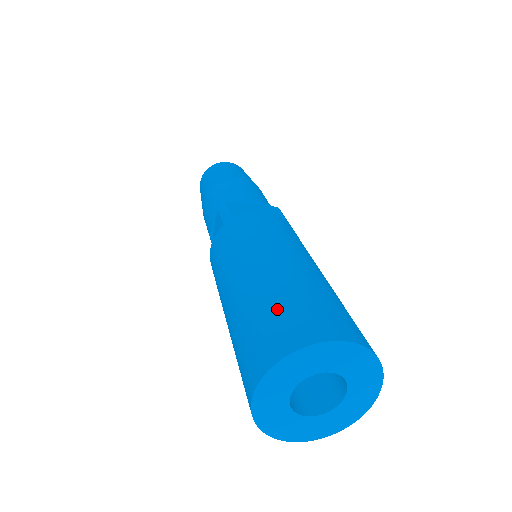
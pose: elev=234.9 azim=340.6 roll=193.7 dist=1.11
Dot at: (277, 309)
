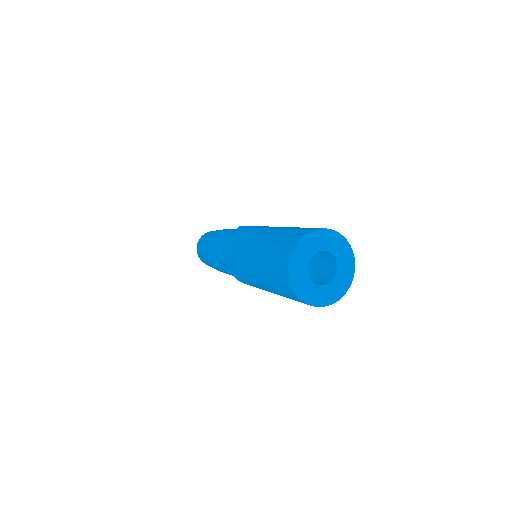
Dot at: (271, 262)
